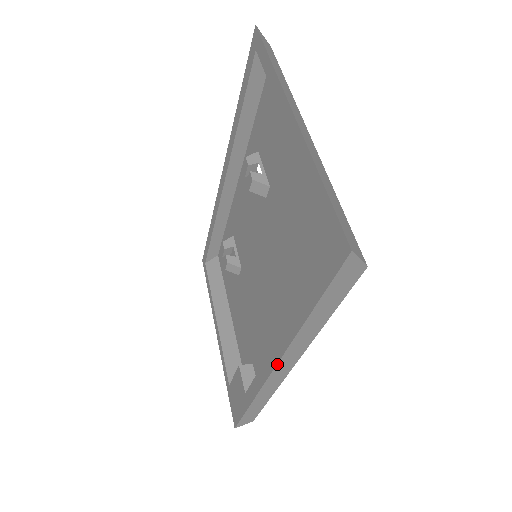
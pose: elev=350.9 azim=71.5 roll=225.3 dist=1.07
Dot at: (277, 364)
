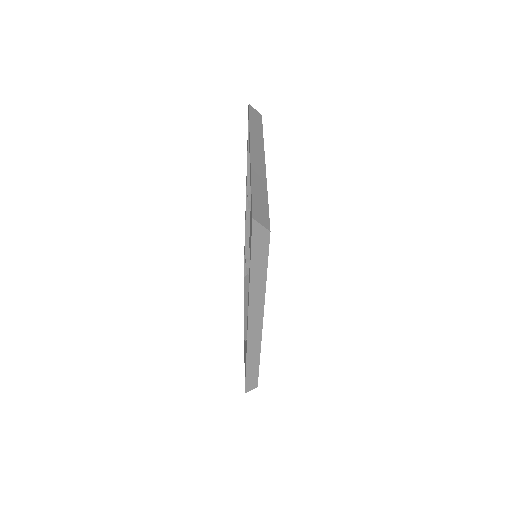
Dot at: (248, 318)
